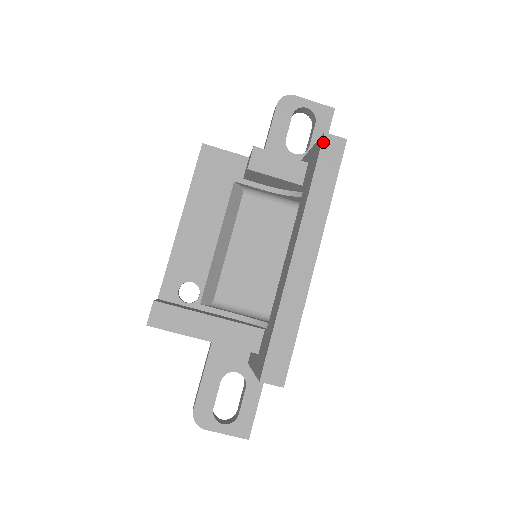
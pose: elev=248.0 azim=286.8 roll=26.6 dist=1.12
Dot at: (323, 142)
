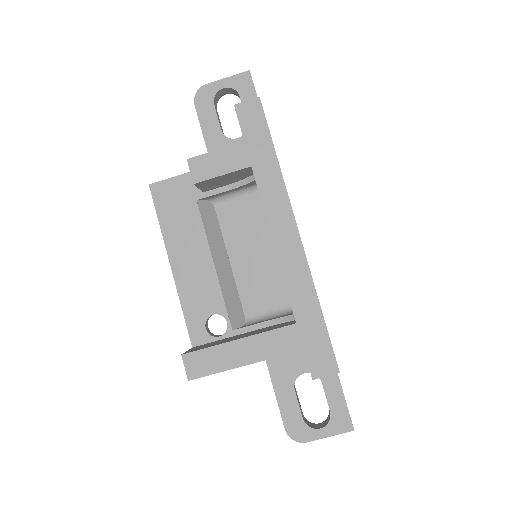
Dot at: (238, 115)
